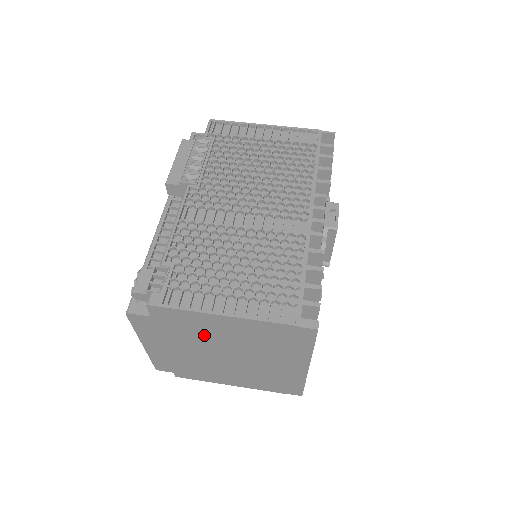
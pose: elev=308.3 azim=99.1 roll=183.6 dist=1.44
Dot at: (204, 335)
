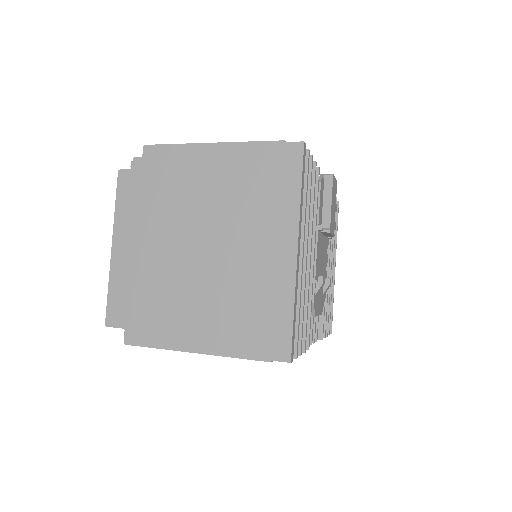
Dot at: (186, 196)
